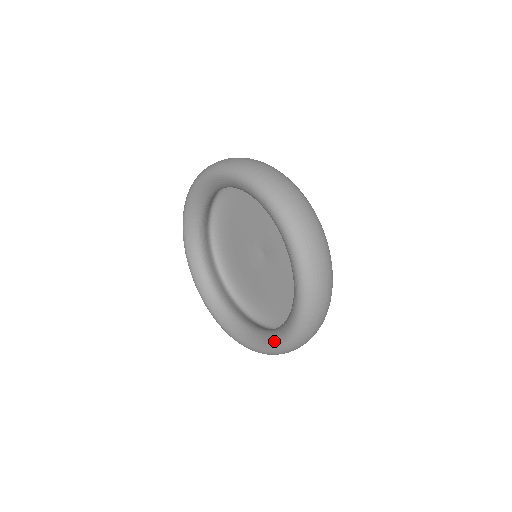
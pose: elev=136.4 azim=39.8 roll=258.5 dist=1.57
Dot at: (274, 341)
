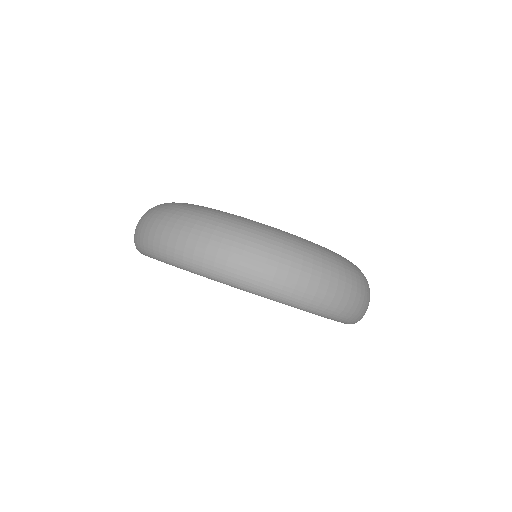
Dot at: occluded
